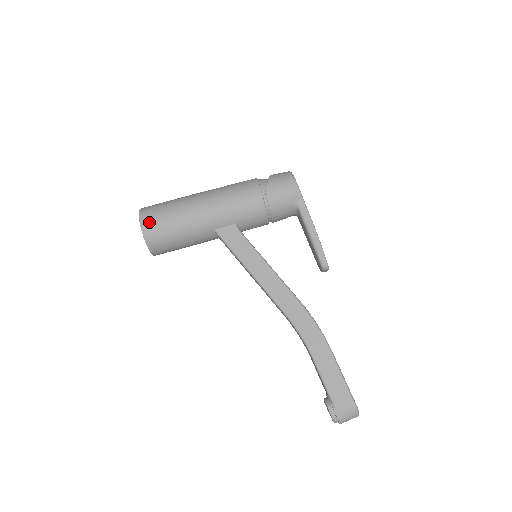
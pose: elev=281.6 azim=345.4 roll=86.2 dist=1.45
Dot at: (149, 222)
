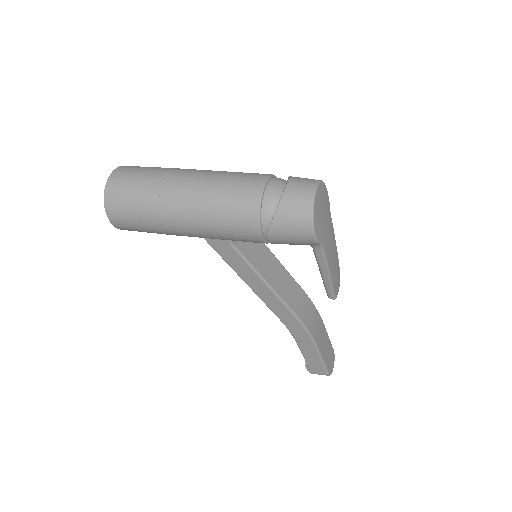
Dot at: (118, 220)
